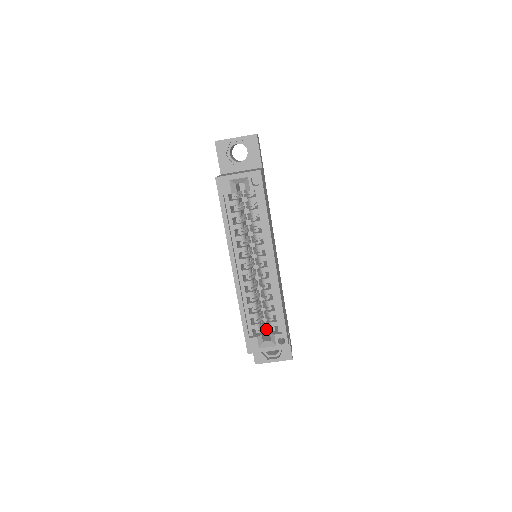
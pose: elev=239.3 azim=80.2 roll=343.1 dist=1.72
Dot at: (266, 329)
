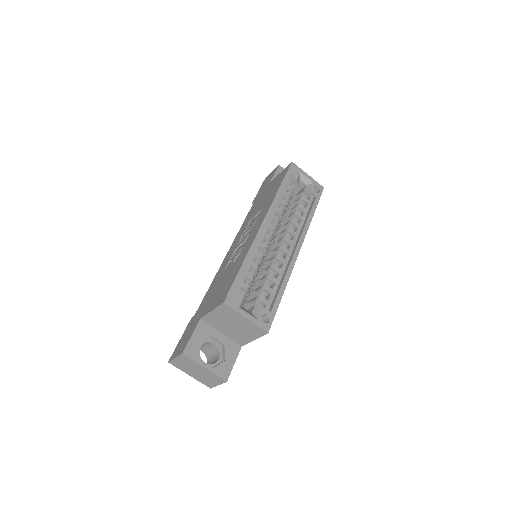
Dot at: occluded
